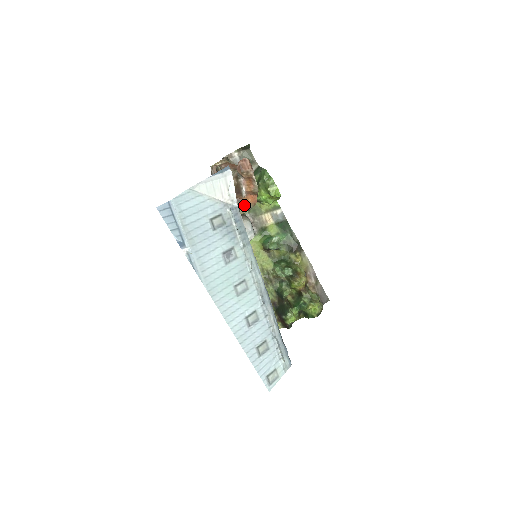
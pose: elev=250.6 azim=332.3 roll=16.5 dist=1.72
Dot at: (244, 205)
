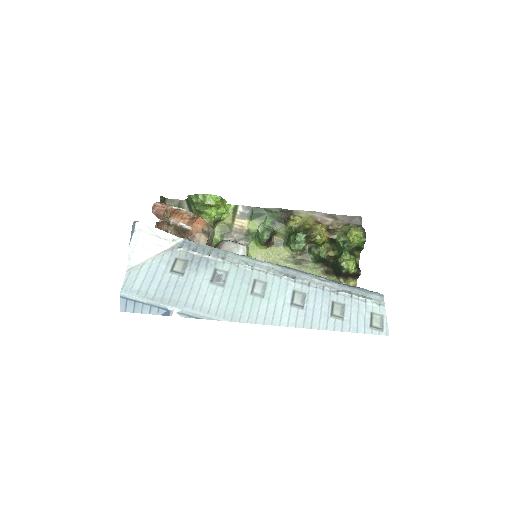
Dot at: (200, 235)
